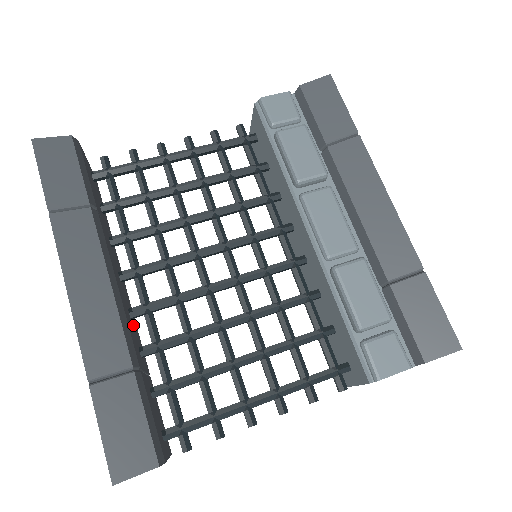
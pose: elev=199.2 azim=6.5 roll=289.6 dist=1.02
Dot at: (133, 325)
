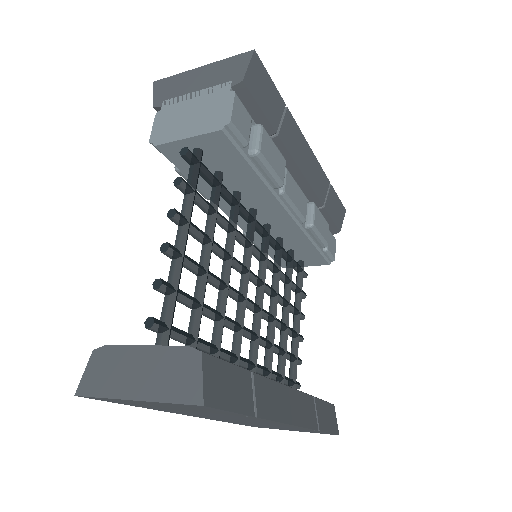
Dot at: occluded
